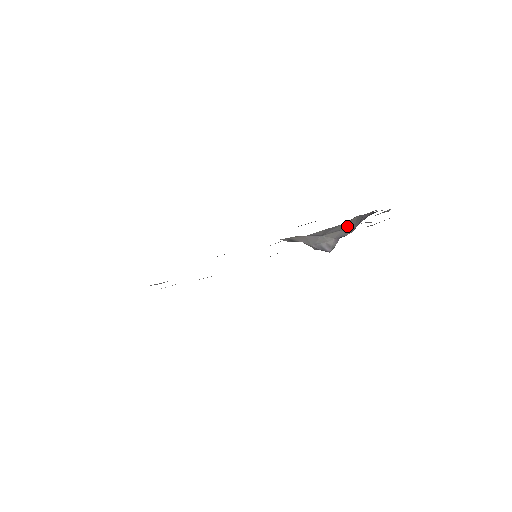
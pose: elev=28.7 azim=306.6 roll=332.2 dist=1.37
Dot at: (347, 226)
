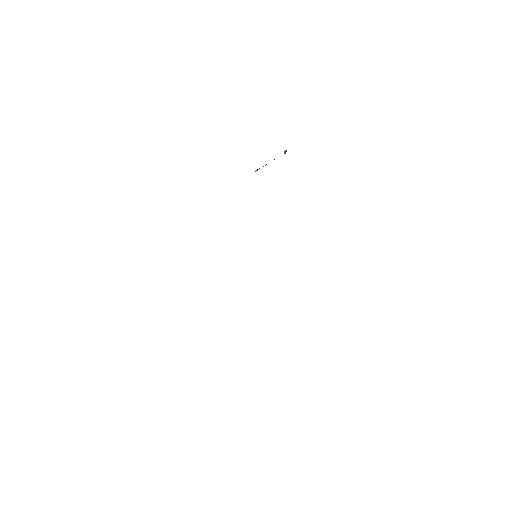
Dot at: occluded
